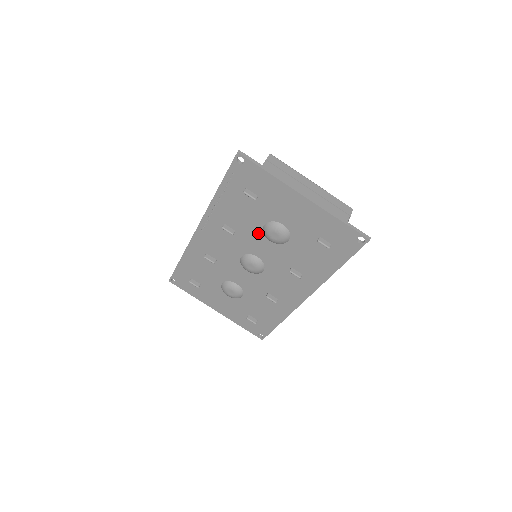
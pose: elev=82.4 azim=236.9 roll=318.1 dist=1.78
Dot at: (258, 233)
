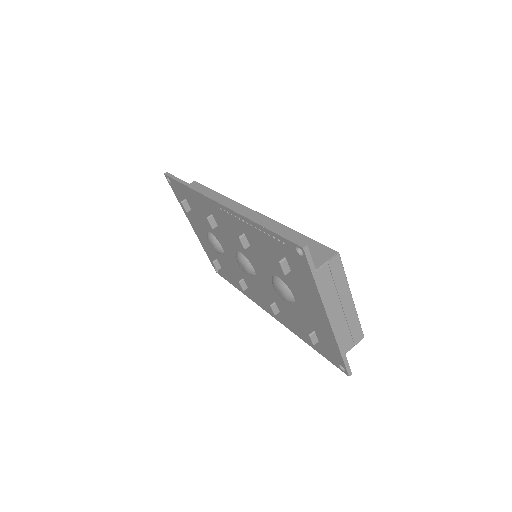
Dot at: (268, 270)
